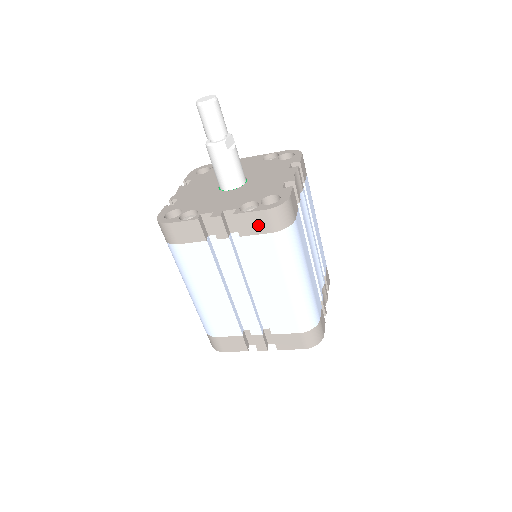
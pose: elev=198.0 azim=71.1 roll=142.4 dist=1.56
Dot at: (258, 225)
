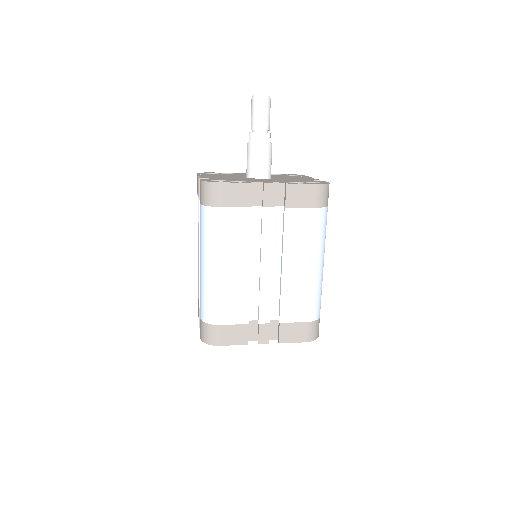
Dot at: (305, 198)
